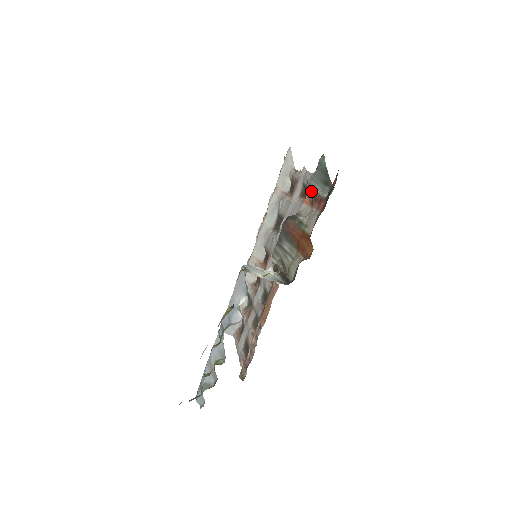
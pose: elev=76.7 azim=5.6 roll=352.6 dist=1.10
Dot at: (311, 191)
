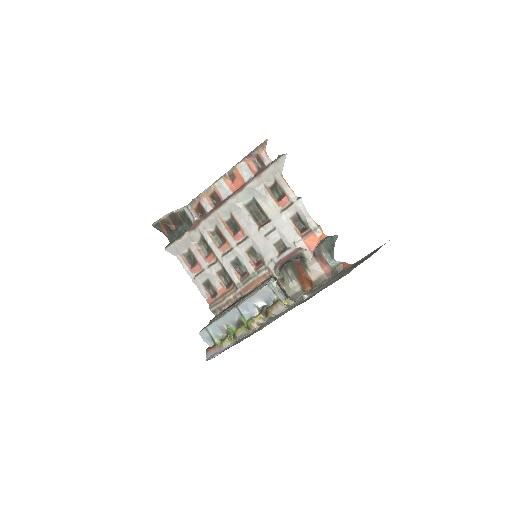
Dot at: (319, 250)
